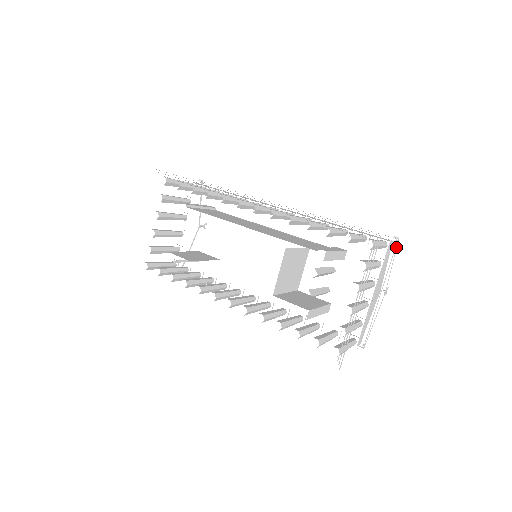
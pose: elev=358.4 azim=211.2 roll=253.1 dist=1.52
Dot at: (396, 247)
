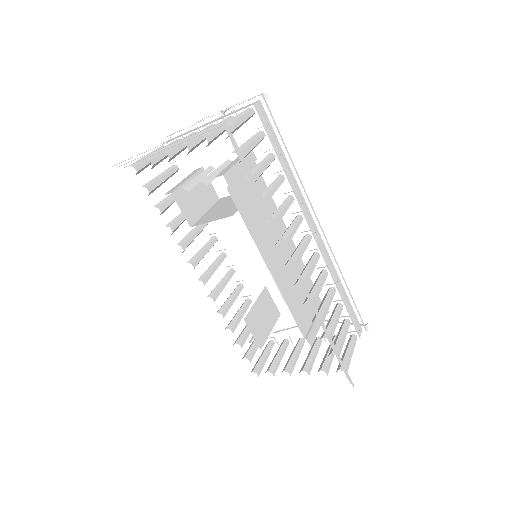
Dot at: occluded
